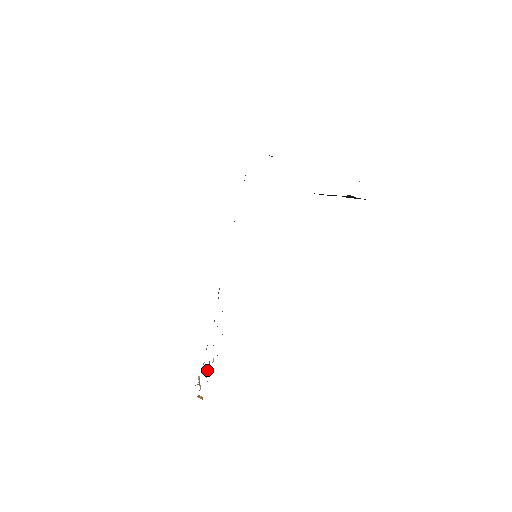
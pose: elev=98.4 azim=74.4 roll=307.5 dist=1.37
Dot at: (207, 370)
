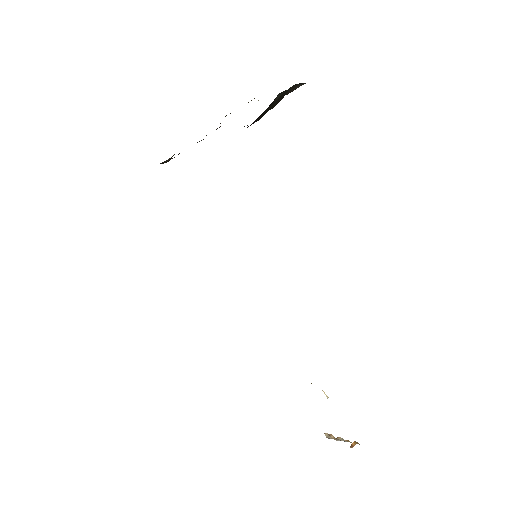
Dot at: occluded
